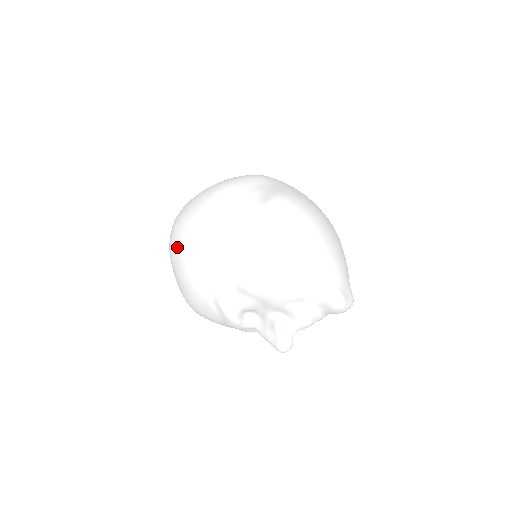
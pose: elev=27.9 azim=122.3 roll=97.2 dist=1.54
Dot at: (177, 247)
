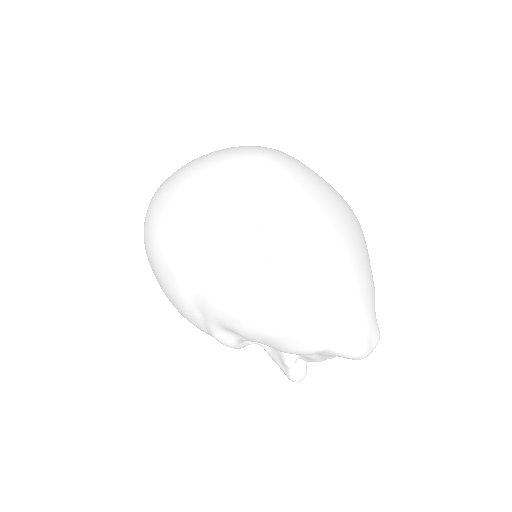
Dot at: (153, 266)
